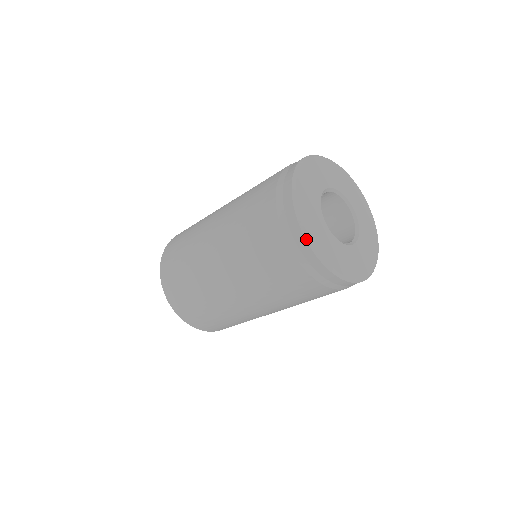
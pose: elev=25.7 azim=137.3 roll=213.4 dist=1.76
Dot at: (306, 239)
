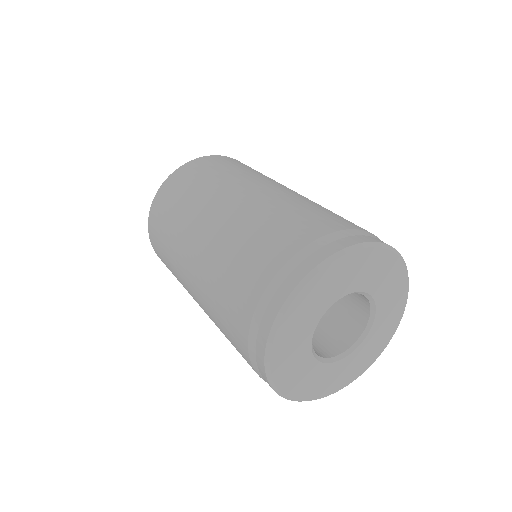
Dot at: (272, 387)
